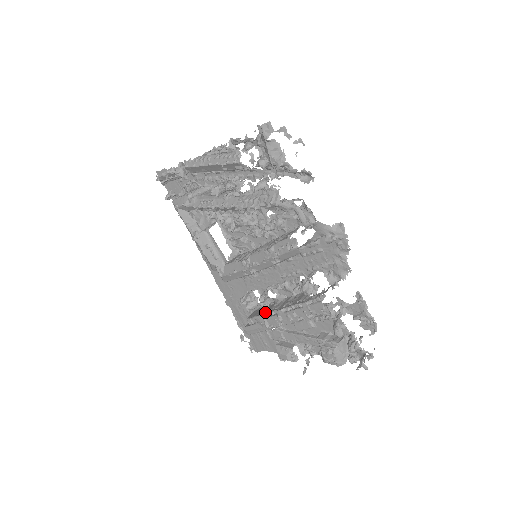
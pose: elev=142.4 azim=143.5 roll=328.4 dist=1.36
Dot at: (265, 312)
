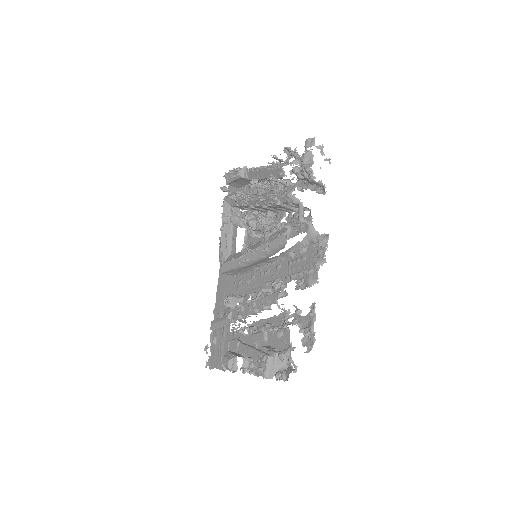
Dot at: (235, 306)
